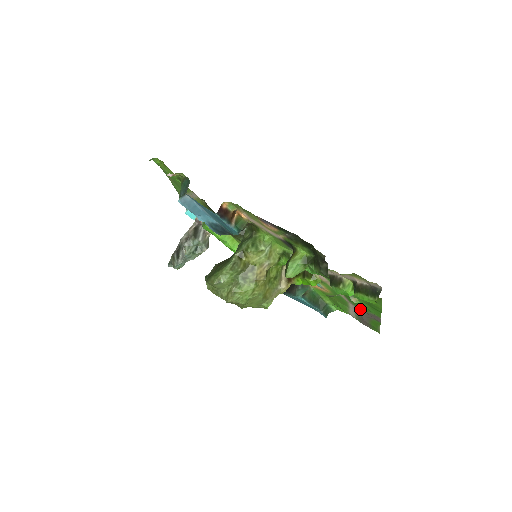
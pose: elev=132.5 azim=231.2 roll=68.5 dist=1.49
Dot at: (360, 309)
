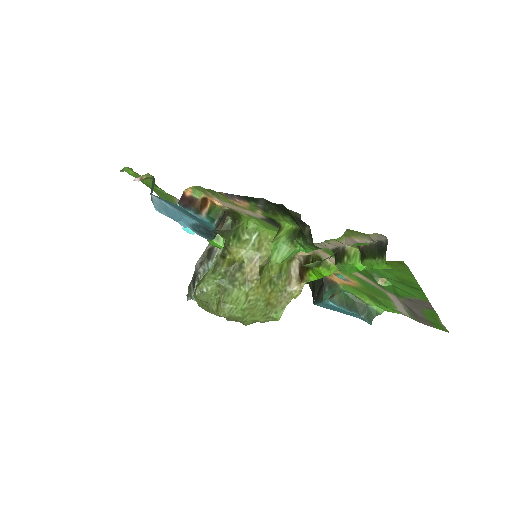
Dot at: (402, 297)
